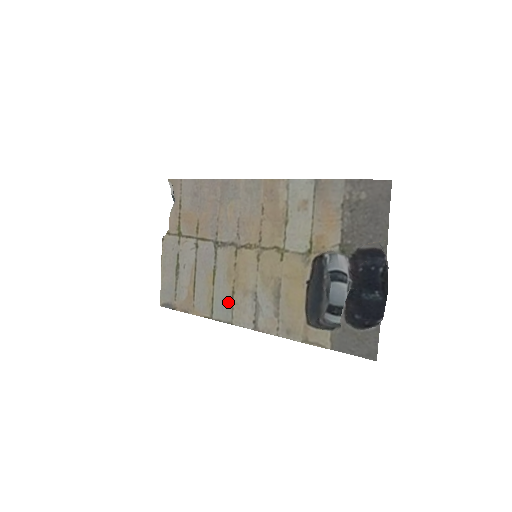
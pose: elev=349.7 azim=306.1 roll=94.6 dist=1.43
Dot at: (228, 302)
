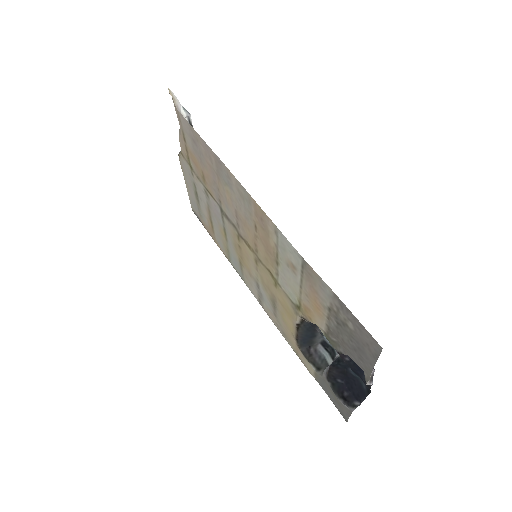
Dot at: (239, 265)
